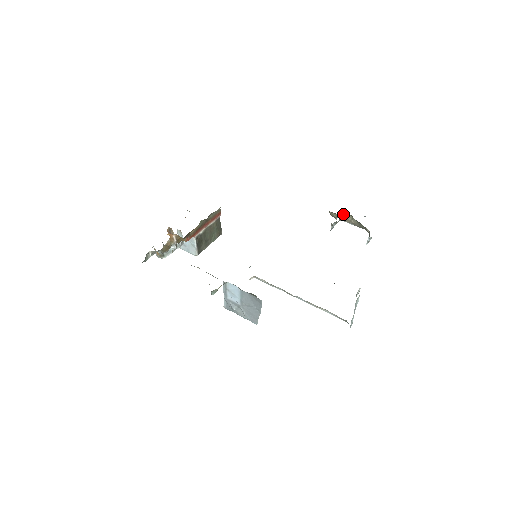
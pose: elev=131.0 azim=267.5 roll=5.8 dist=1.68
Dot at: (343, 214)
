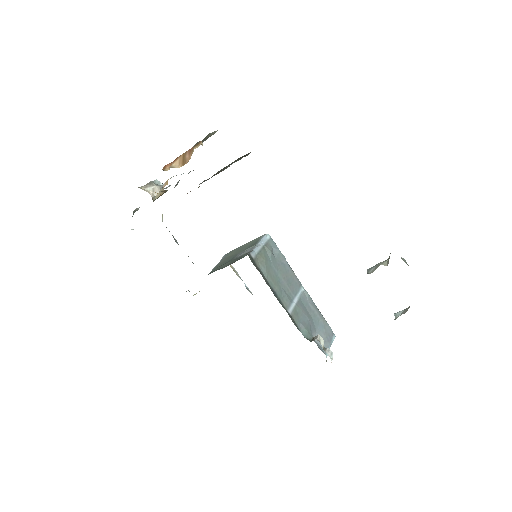
Dot at: occluded
